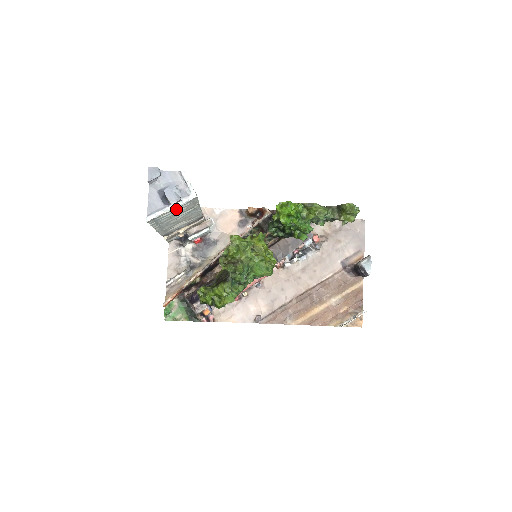
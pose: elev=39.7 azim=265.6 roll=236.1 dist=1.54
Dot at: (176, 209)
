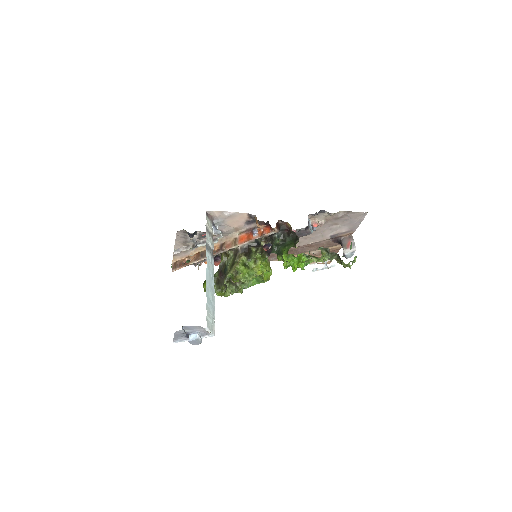
Dot at: occluded
